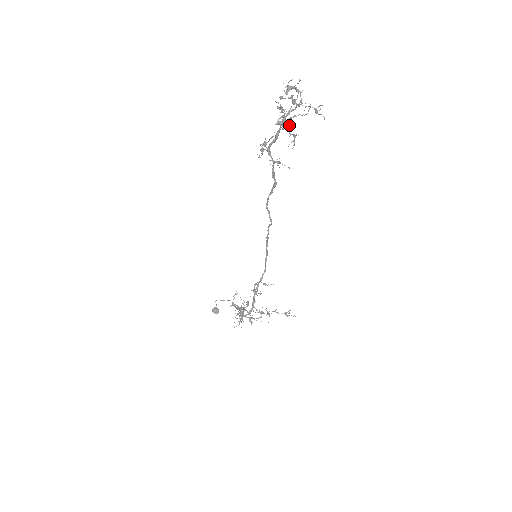
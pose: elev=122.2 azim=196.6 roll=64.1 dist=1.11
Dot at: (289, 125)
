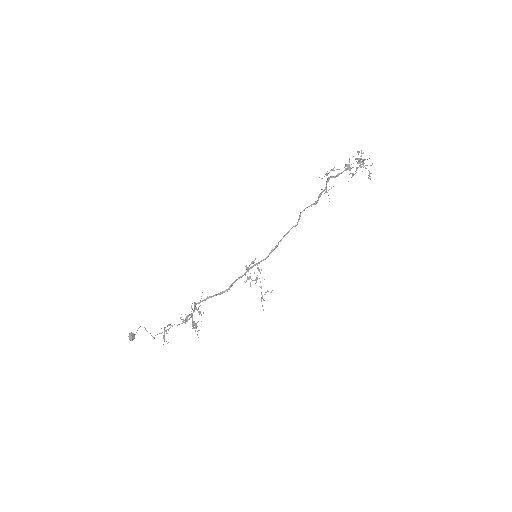
Dot at: occluded
